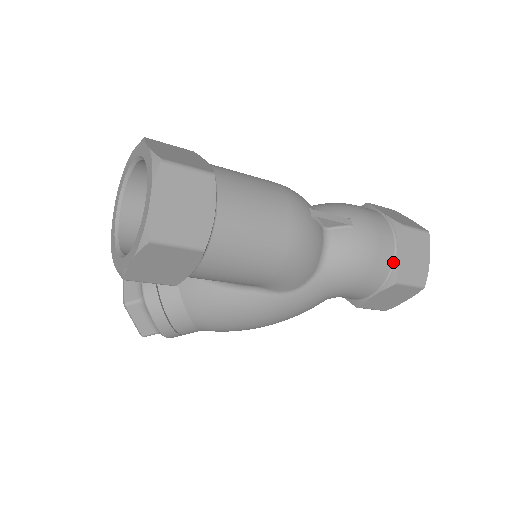
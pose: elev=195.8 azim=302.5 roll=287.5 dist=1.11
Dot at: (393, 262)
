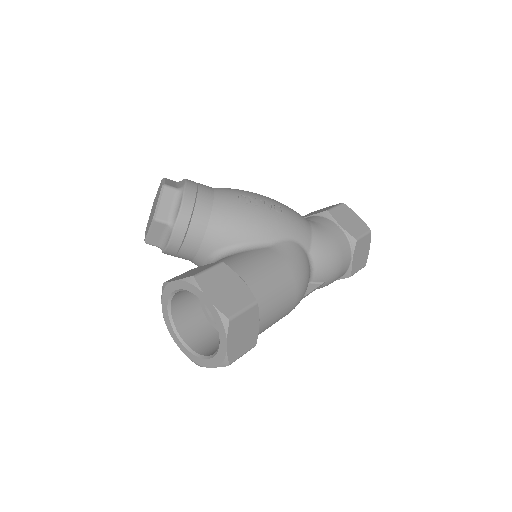
Dot at: occluded
